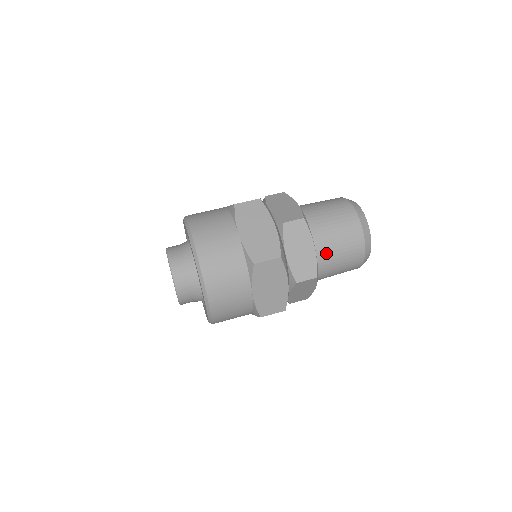
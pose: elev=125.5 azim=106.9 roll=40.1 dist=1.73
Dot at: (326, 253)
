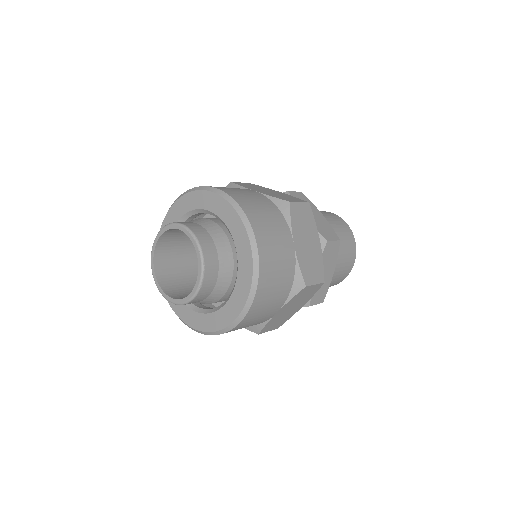
Dot at: occluded
